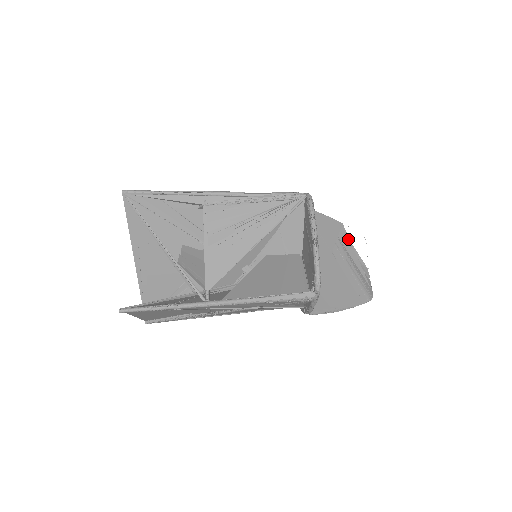
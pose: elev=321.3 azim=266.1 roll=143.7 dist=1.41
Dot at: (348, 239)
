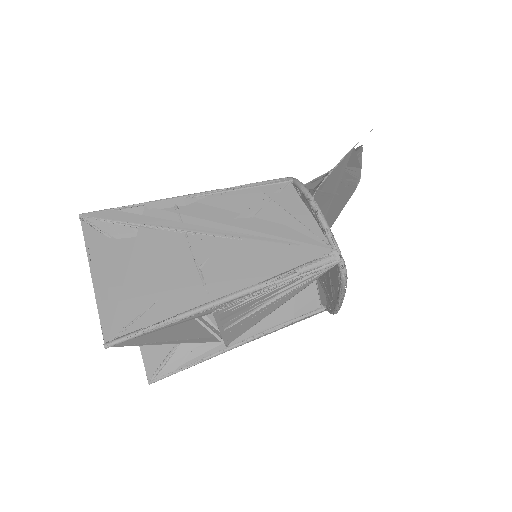
Dot at: (354, 154)
